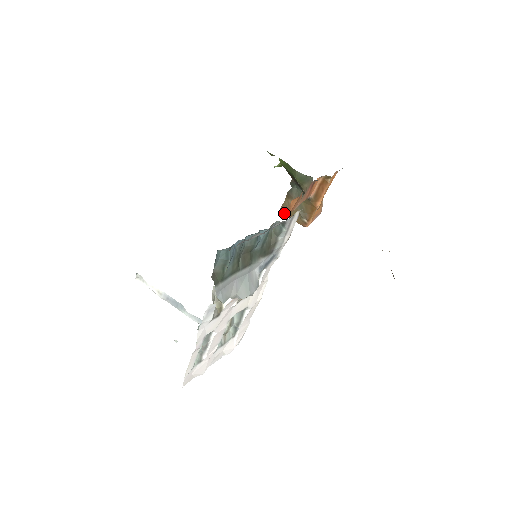
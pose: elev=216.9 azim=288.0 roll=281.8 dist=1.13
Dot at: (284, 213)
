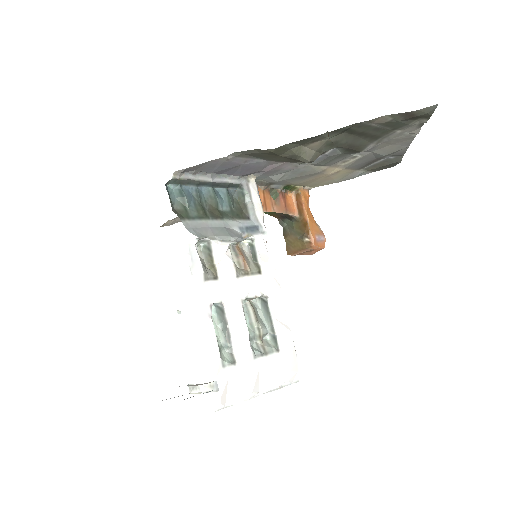
Dot at: (291, 252)
